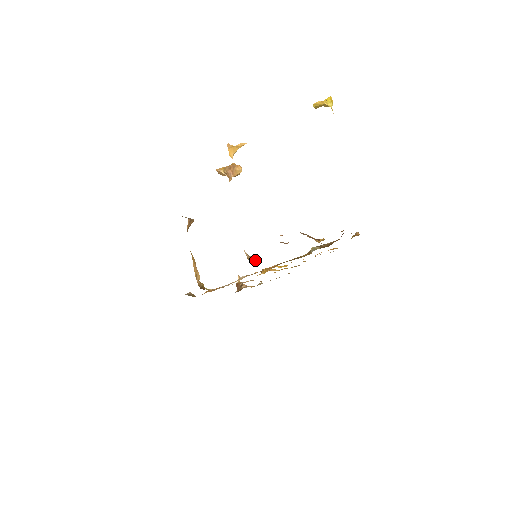
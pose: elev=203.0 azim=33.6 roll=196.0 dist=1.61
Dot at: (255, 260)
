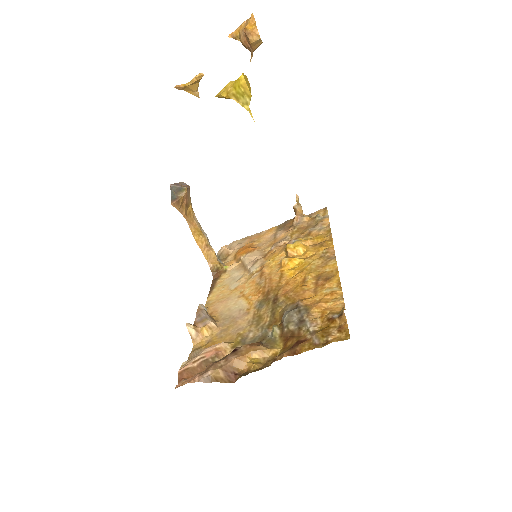
Dot at: (205, 335)
